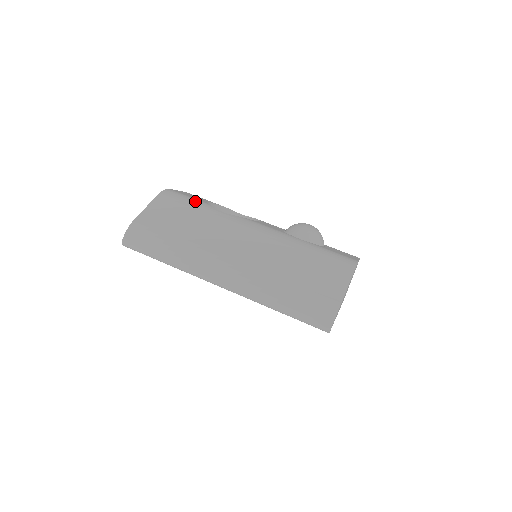
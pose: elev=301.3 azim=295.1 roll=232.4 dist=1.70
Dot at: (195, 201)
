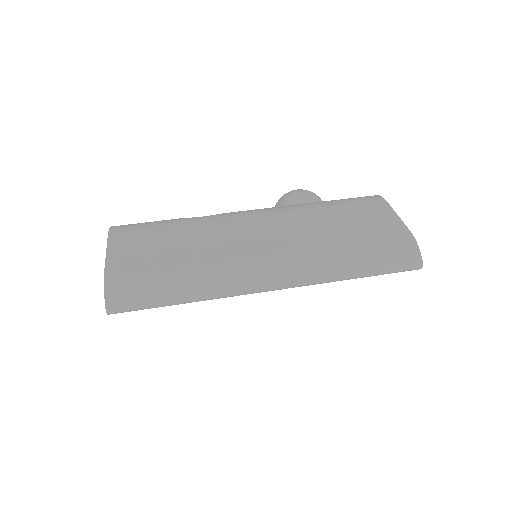
Dot at: (160, 221)
